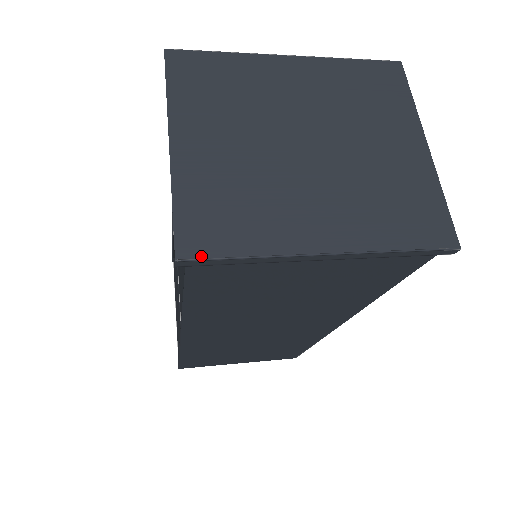
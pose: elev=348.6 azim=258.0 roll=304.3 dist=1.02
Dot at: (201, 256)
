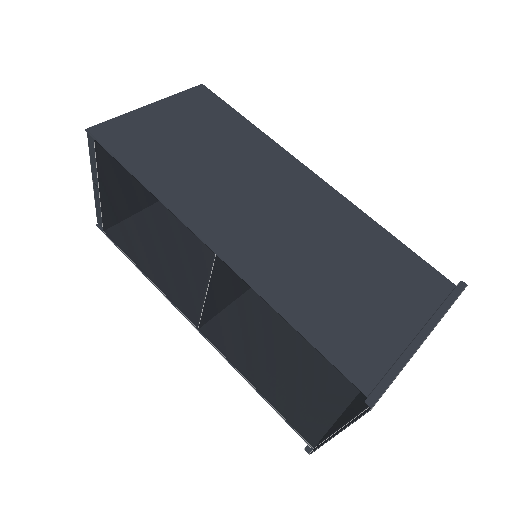
Dot at: occluded
